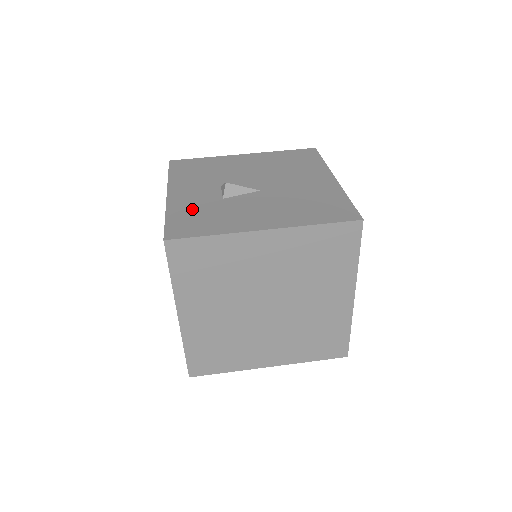
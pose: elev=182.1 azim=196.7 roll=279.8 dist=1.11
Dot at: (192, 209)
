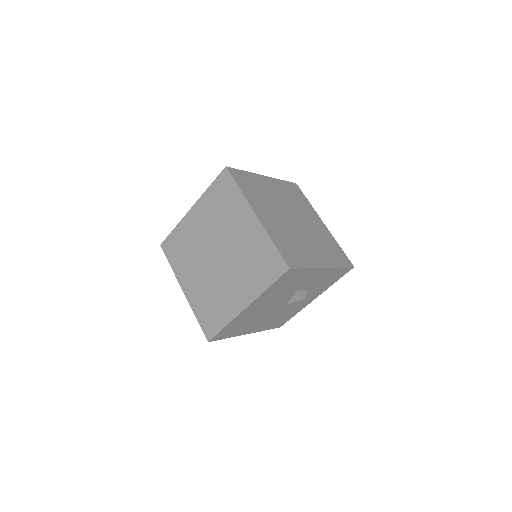
Dot at: occluded
